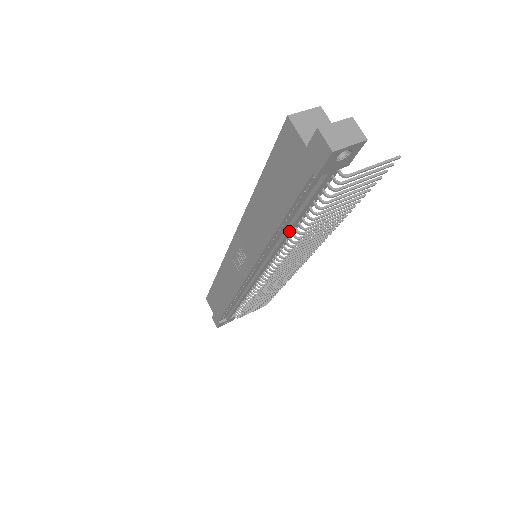
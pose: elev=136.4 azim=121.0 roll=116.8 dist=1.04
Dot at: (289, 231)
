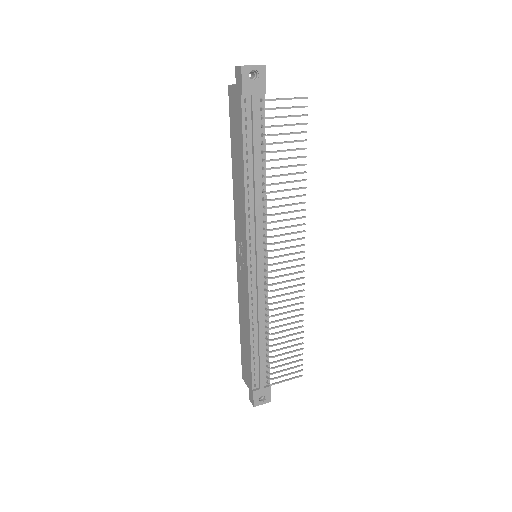
Dot at: (255, 179)
